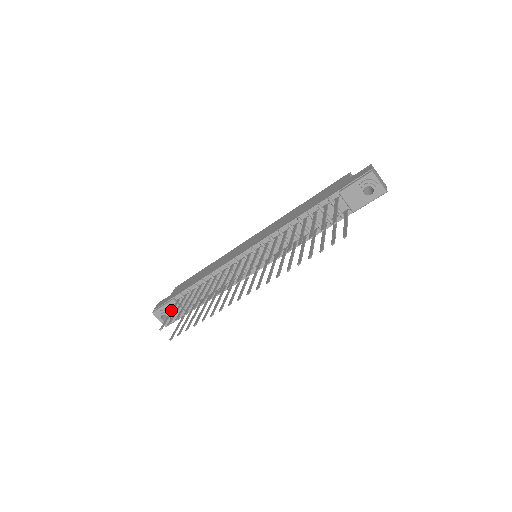
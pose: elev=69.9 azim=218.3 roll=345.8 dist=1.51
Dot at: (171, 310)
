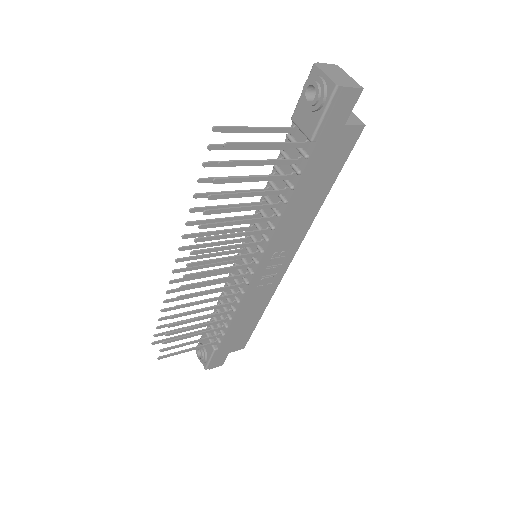
Dot at: (188, 334)
